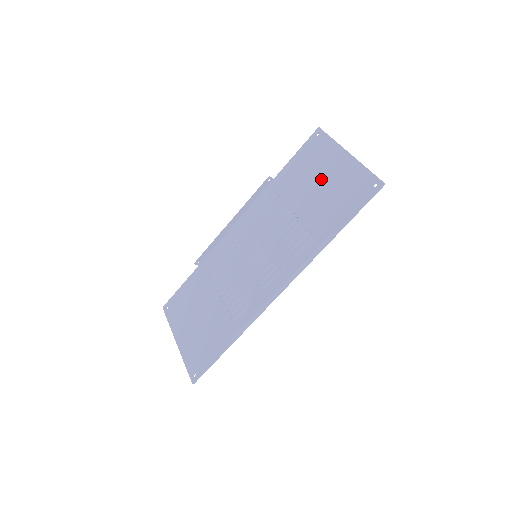
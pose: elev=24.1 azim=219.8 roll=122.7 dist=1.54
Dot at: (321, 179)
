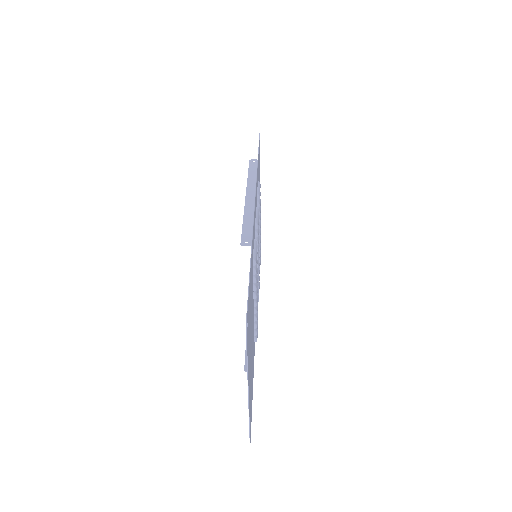
Dot at: occluded
